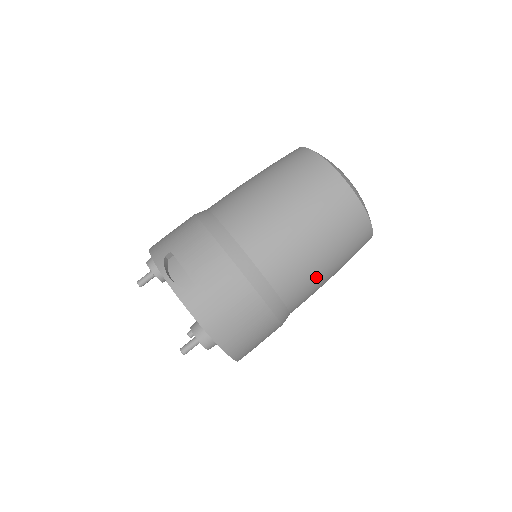
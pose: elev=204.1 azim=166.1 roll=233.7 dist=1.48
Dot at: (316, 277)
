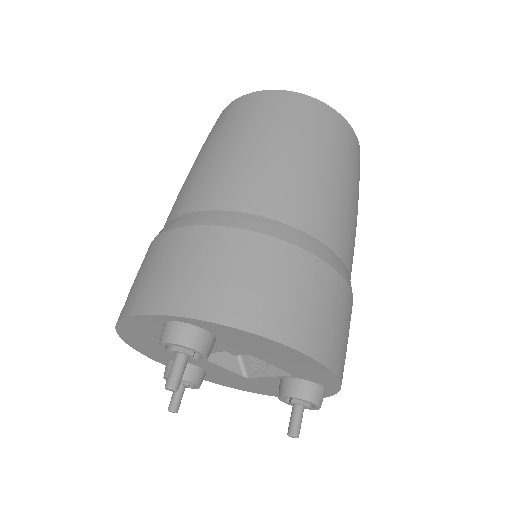
Dot at: (262, 164)
